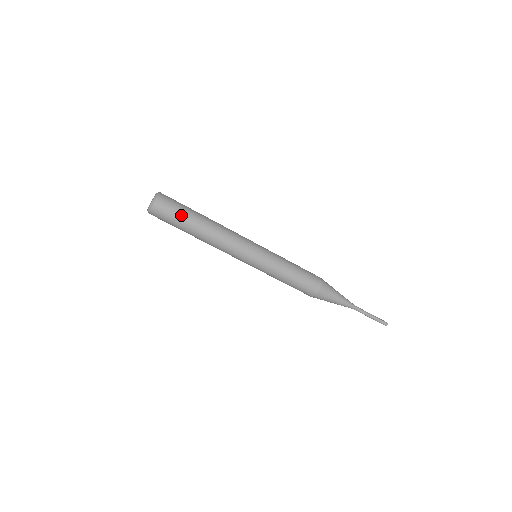
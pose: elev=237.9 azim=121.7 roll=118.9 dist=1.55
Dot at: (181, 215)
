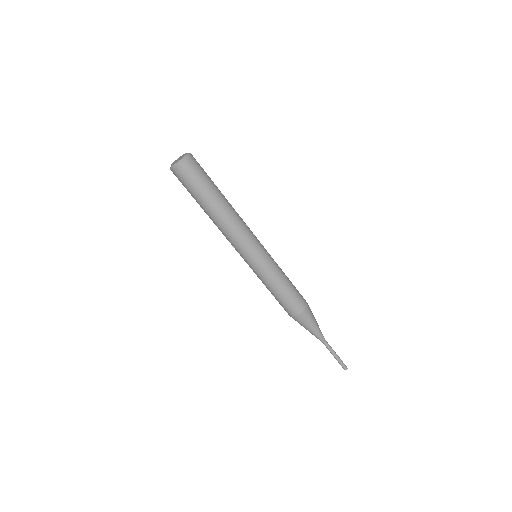
Dot at: (208, 181)
